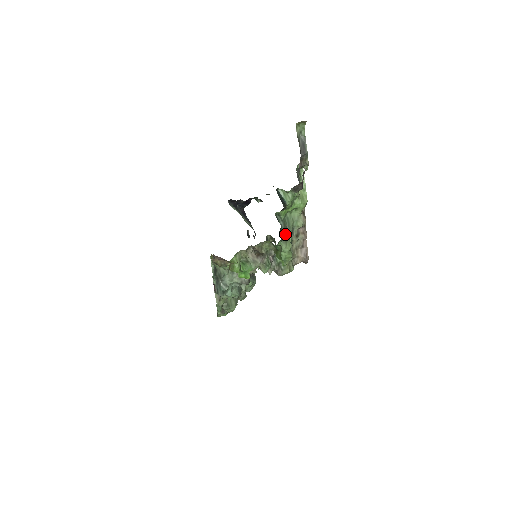
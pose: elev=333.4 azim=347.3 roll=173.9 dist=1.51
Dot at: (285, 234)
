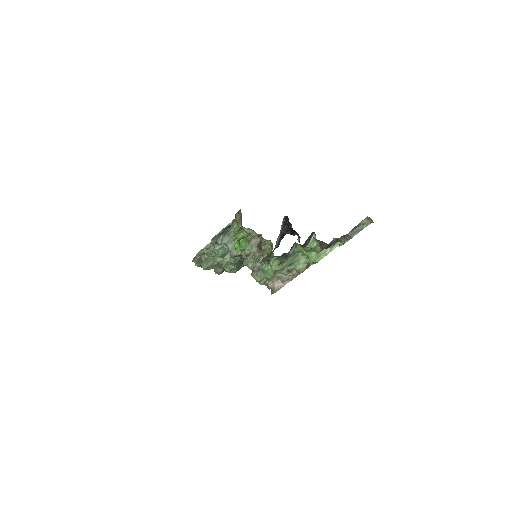
Dot at: (285, 259)
